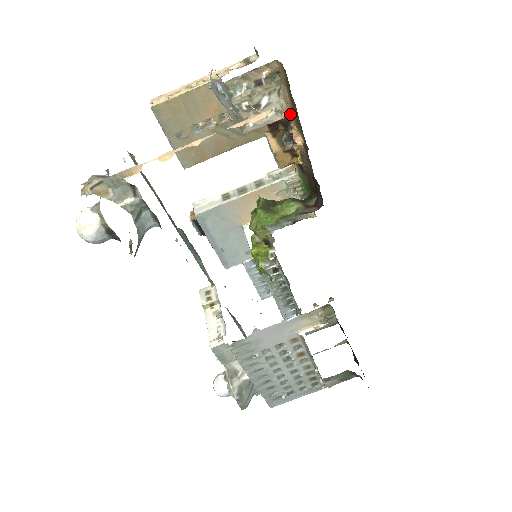
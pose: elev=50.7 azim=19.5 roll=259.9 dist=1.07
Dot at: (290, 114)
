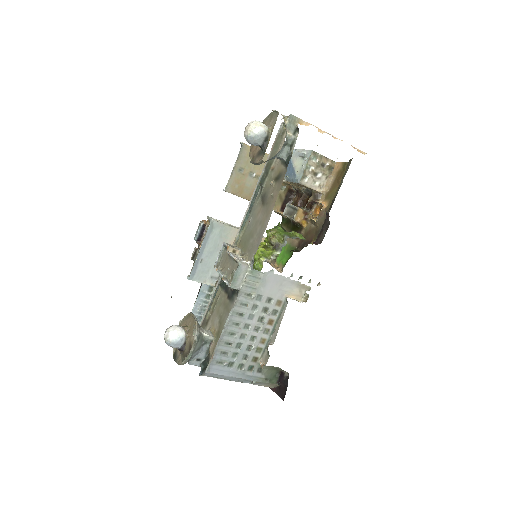
Dot at: (324, 192)
